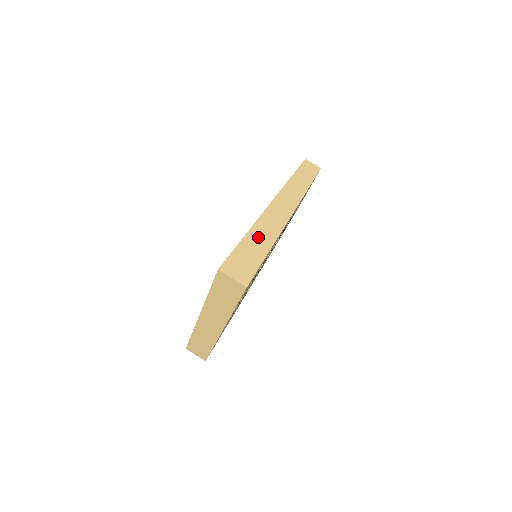
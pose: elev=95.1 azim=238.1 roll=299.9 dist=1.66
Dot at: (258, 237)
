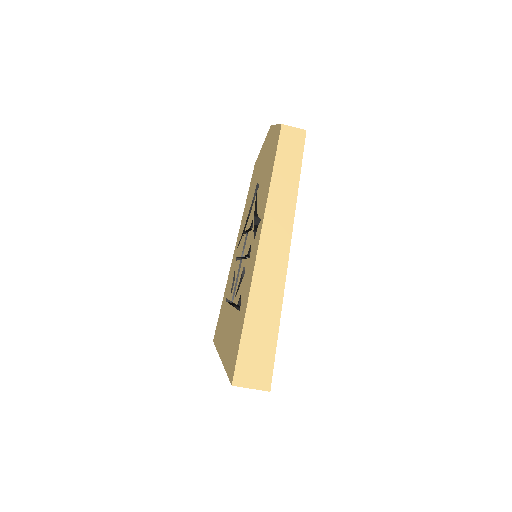
Dot at: (261, 309)
